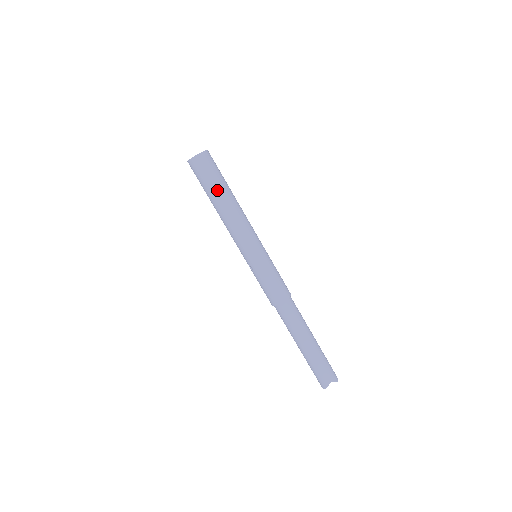
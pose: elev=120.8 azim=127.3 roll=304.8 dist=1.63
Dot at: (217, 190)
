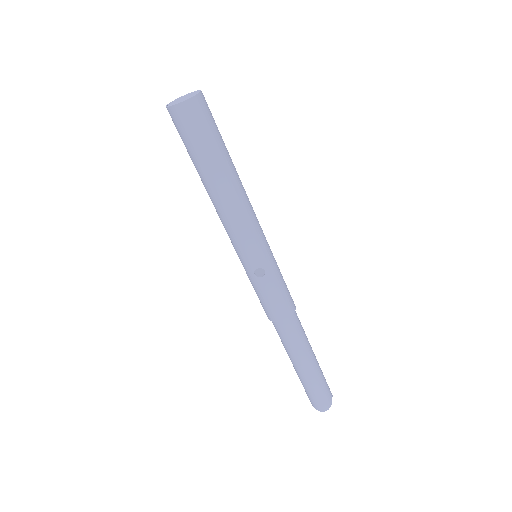
Dot at: (226, 153)
